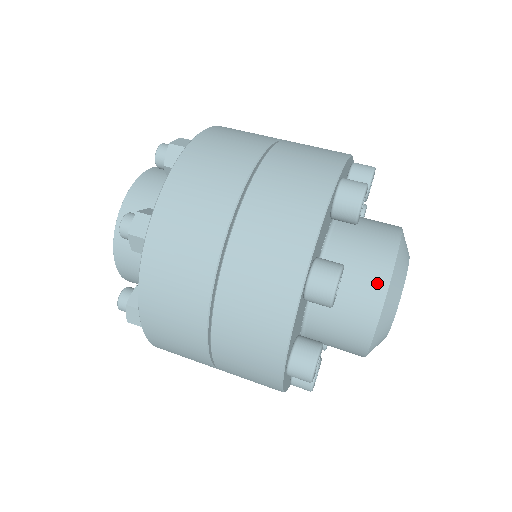
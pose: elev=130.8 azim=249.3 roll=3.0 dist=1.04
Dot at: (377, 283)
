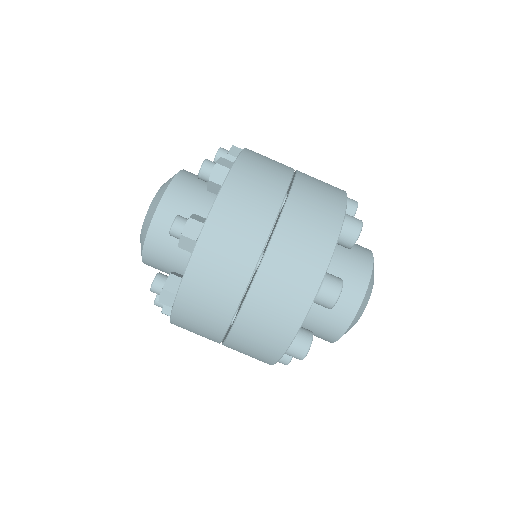
Dot at: occluded
